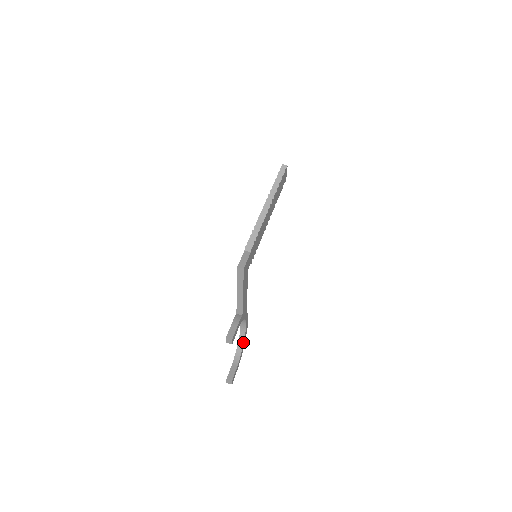
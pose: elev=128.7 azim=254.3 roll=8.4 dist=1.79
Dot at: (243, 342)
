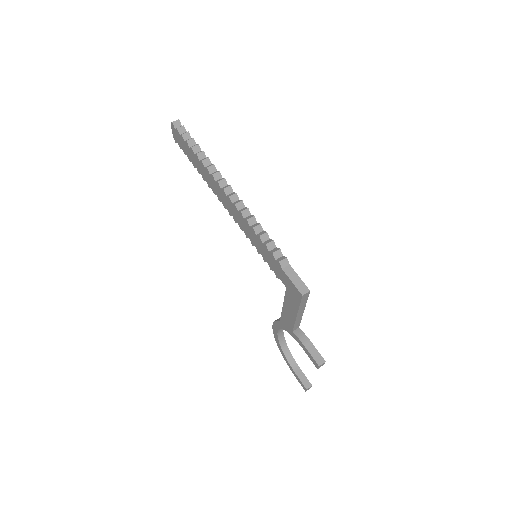
Dot at: (285, 343)
